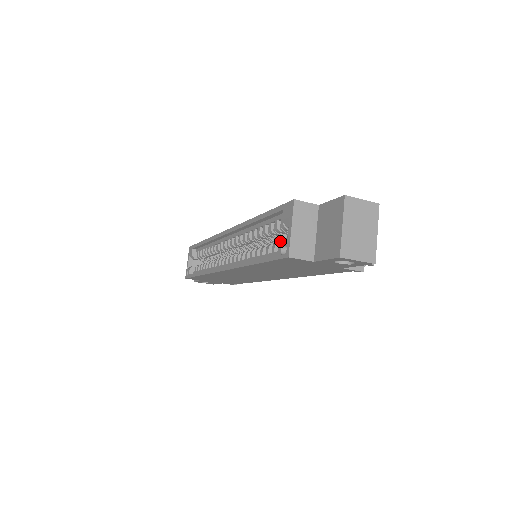
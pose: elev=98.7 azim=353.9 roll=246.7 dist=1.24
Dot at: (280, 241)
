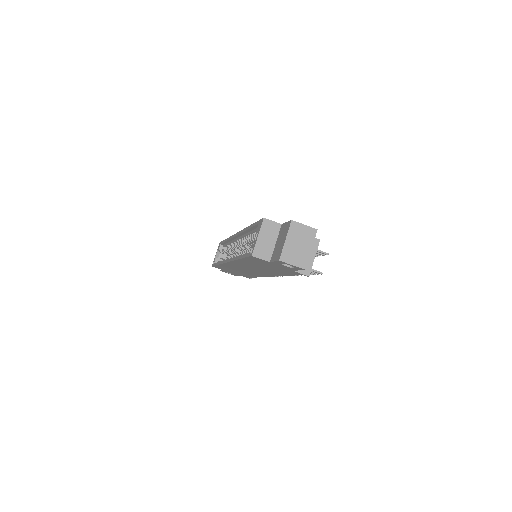
Dot at: occluded
